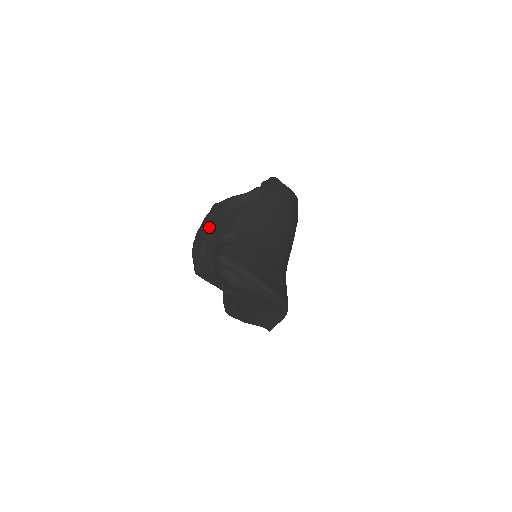
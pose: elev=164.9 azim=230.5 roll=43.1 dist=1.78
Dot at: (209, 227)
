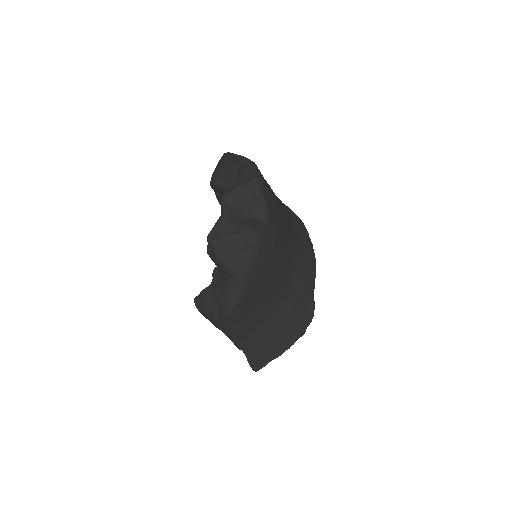
Dot at: occluded
